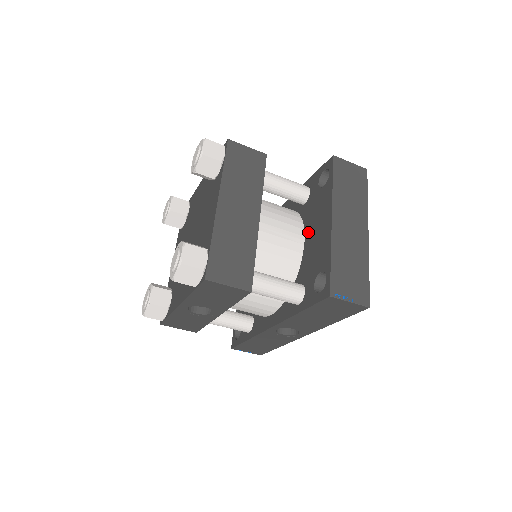
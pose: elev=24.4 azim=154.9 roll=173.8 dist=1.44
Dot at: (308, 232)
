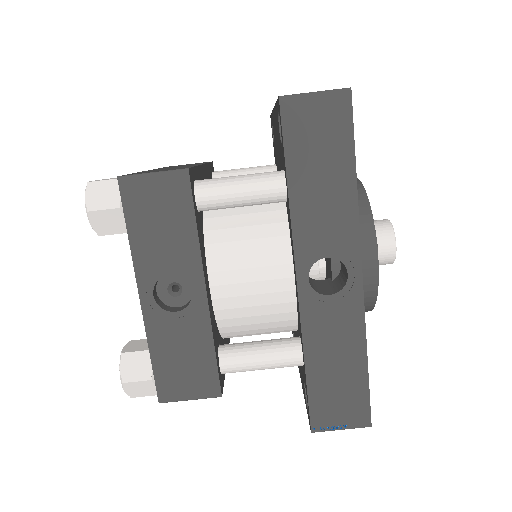
Dot at: (278, 165)
